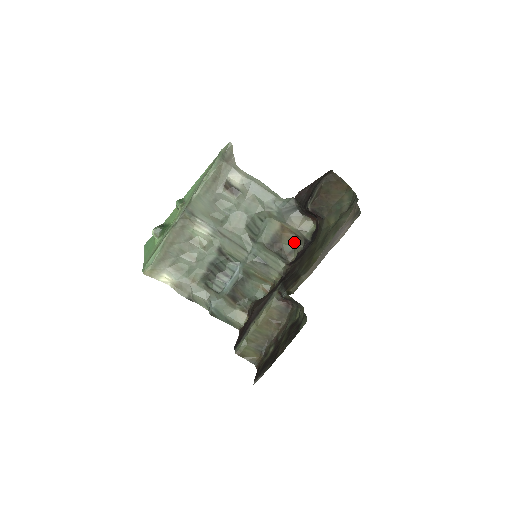
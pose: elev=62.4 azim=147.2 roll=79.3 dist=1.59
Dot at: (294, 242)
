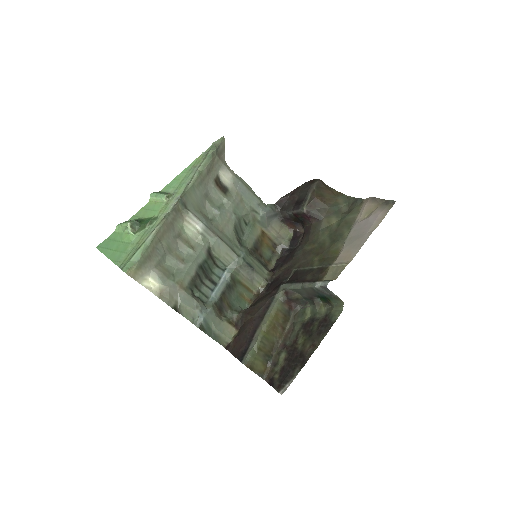
Dot at: (271, 250)
